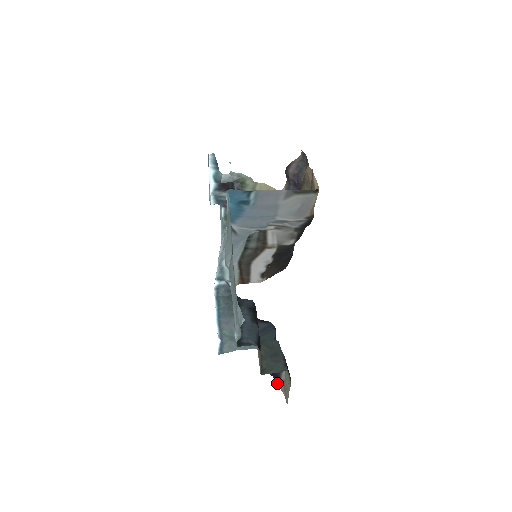
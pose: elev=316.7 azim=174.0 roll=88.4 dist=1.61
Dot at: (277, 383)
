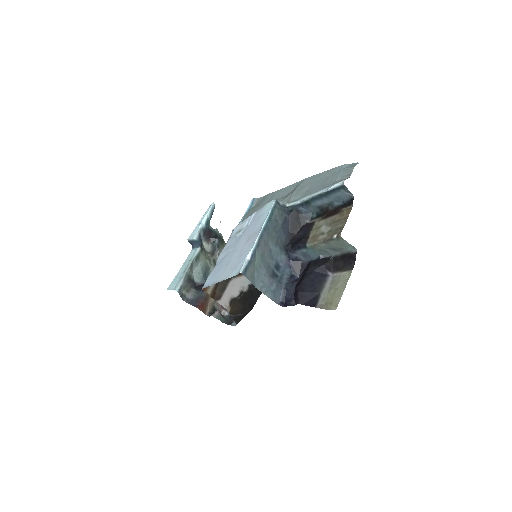
Dot at: (311, 306)
